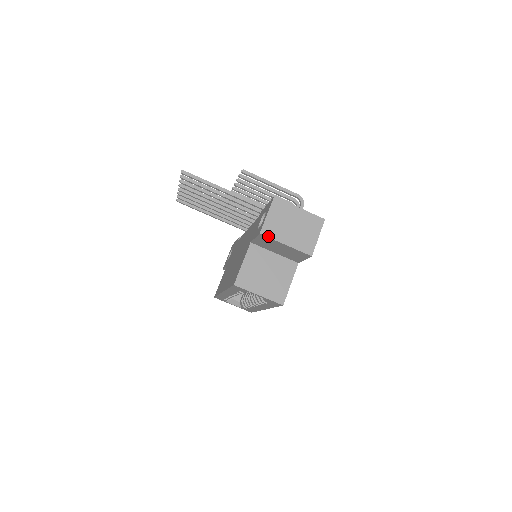
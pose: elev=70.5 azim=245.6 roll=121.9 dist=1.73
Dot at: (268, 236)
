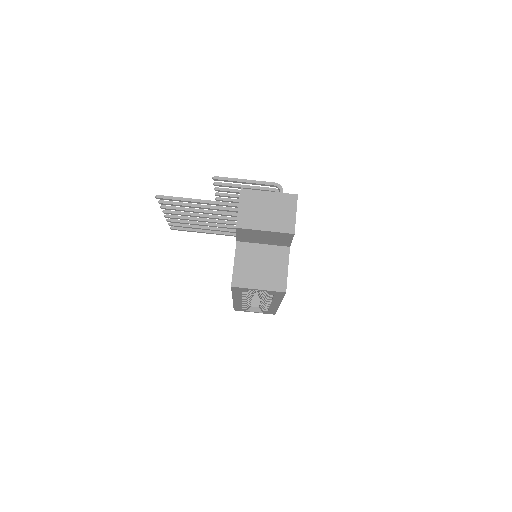
Dot at: (245, 228)
